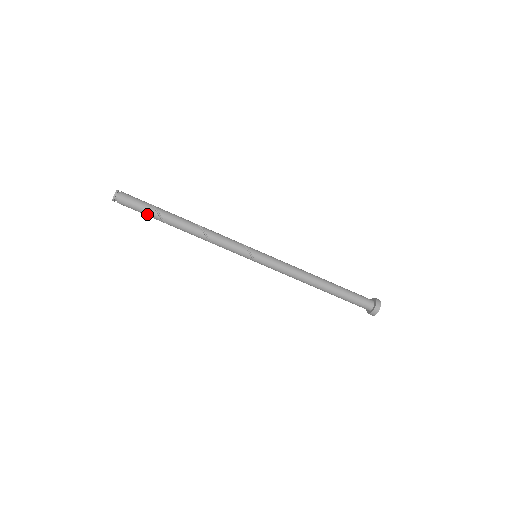
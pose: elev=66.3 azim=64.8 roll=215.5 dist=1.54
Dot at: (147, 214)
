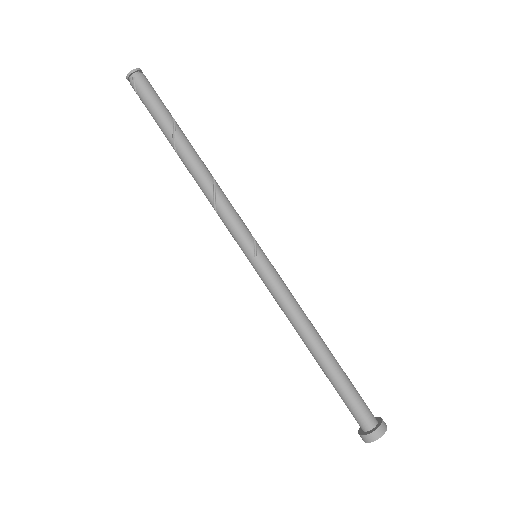
Dot at: (160, 113)
